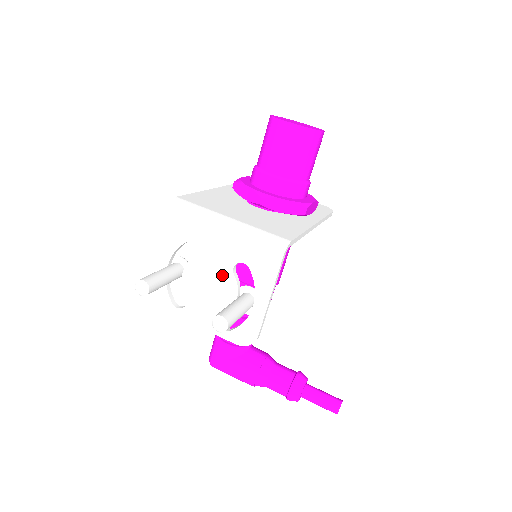
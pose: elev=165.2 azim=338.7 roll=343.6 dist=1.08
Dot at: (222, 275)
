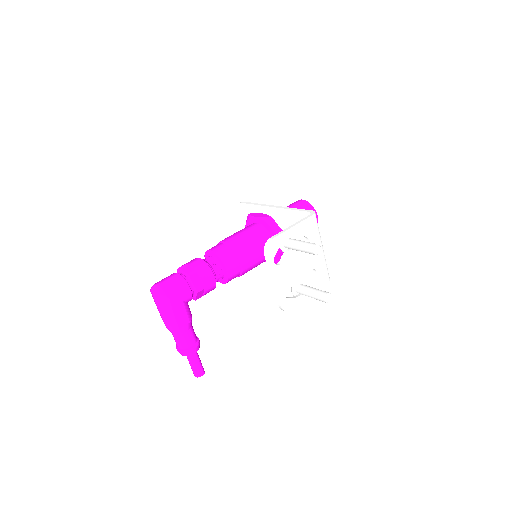
Dot at: (305, 268)
